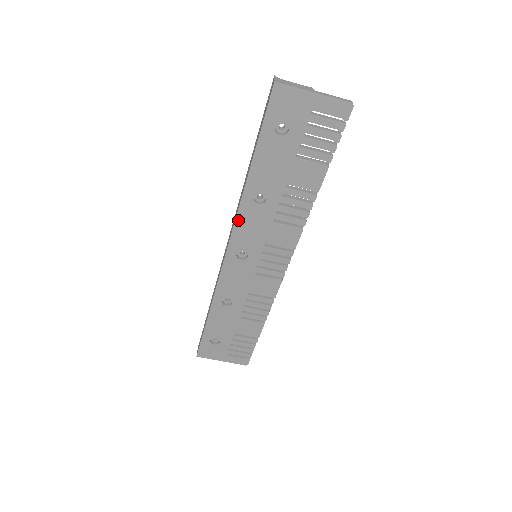
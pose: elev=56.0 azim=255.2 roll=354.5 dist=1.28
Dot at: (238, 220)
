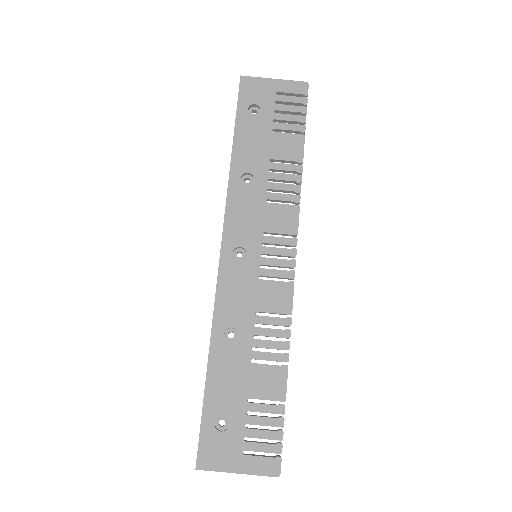
Dot at: (228, 207)
